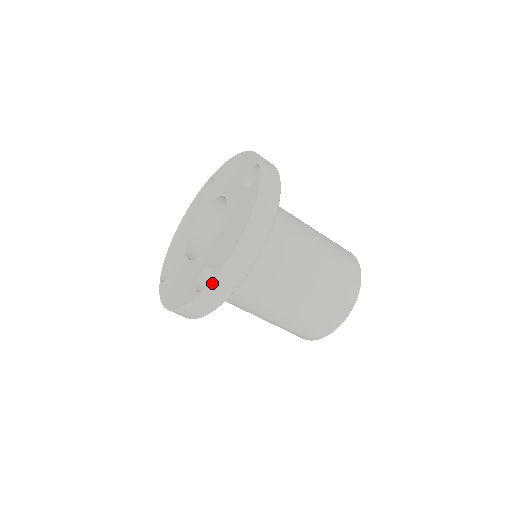
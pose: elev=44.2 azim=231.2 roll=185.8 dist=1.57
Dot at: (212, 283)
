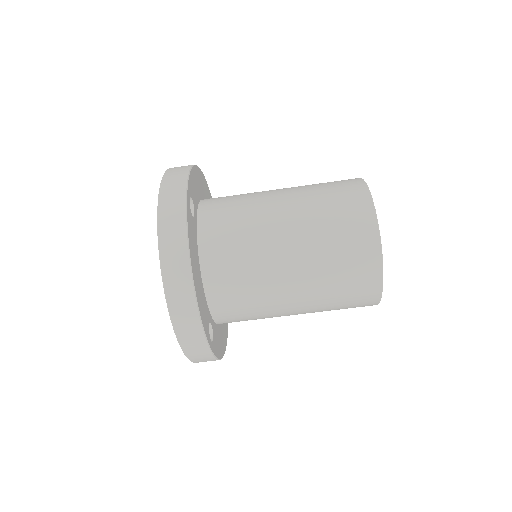
Dot at: (160, 187)
